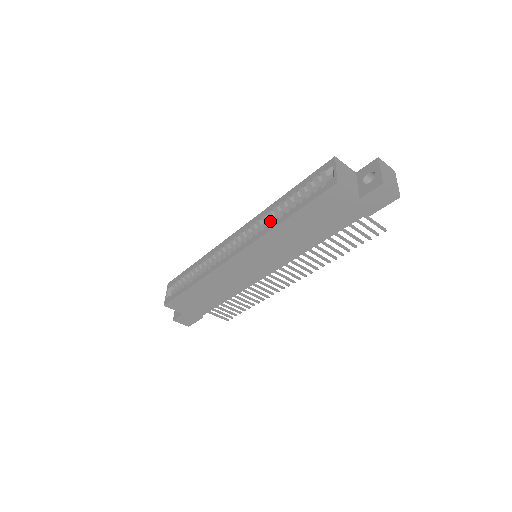
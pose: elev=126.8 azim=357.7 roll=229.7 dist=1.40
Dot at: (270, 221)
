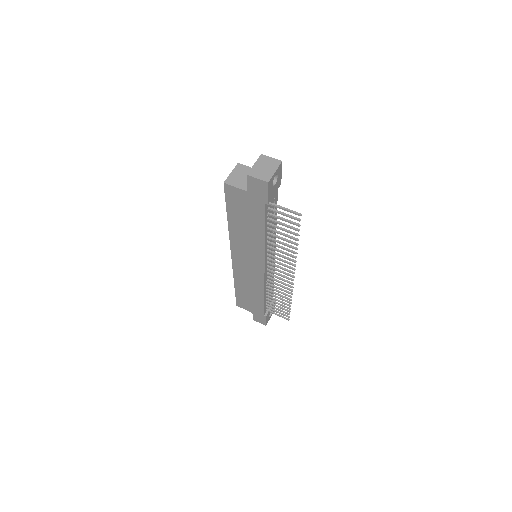
Dot at: occluded
